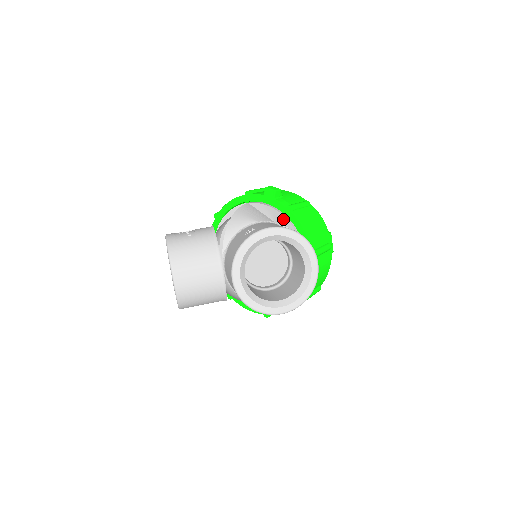
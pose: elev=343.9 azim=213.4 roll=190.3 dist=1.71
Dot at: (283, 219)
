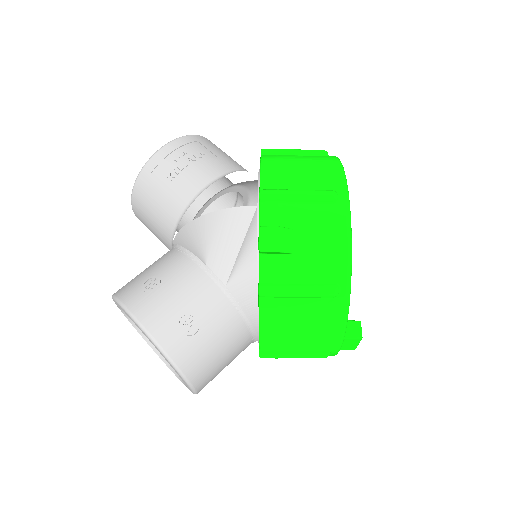
Dot at: (248, 289)
